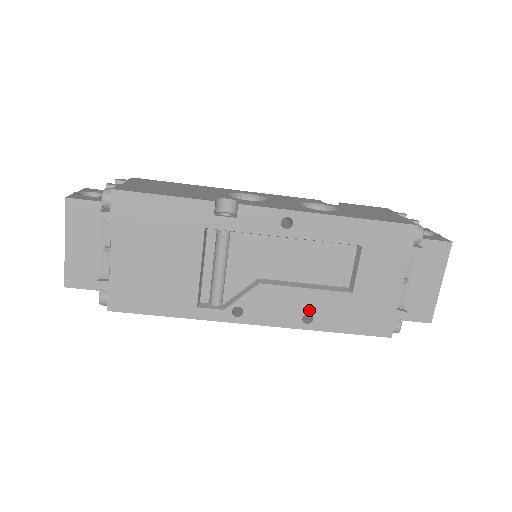
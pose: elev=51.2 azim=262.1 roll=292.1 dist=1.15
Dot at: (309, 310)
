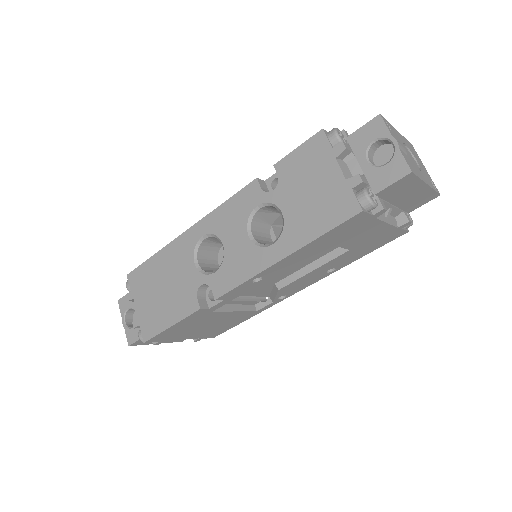
Dot at: (327, 270)
